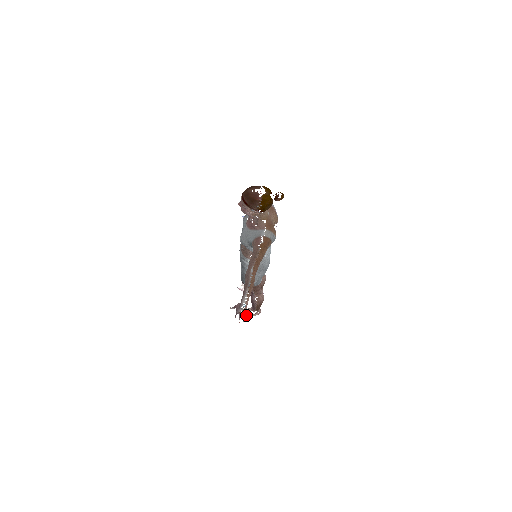
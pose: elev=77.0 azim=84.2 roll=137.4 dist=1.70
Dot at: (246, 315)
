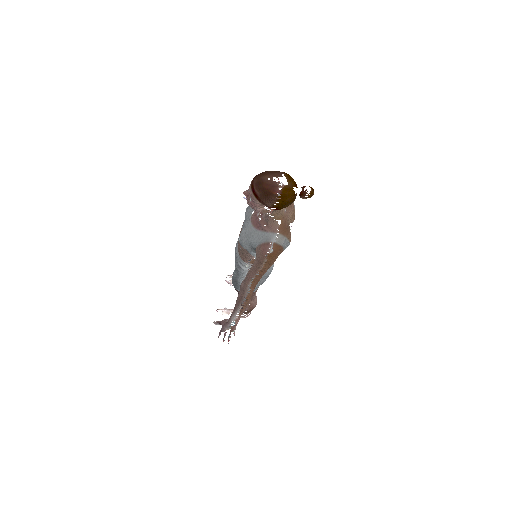
Dot at: (234, 334)
